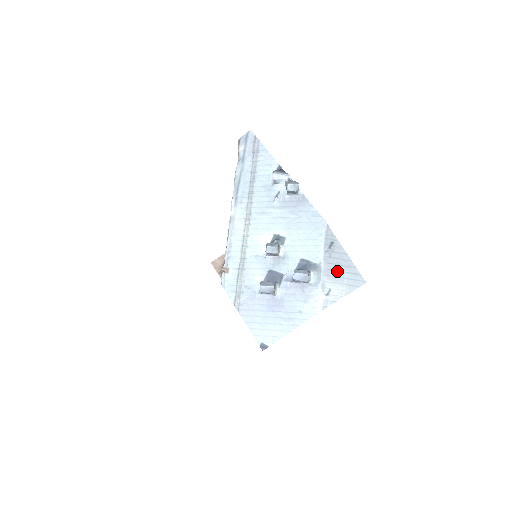
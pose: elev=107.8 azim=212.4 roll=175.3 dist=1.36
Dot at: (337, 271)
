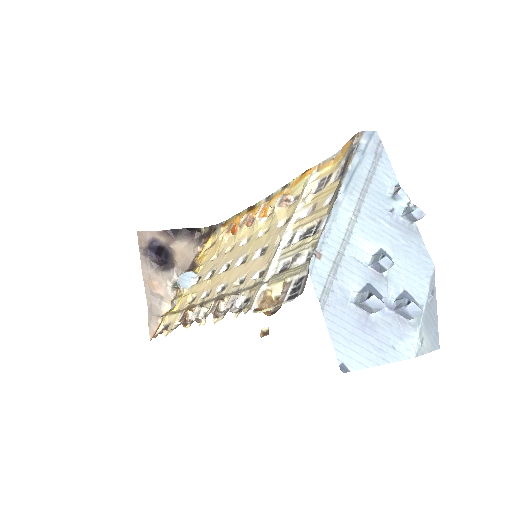
Dot at: (430, 323)
